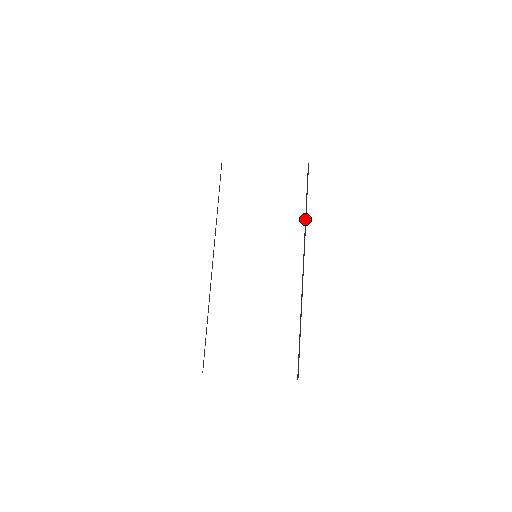
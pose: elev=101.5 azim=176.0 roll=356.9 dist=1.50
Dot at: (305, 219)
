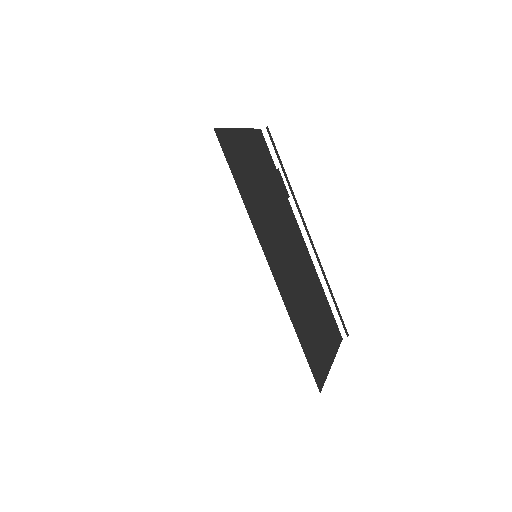
Dot at: (289, 188)
